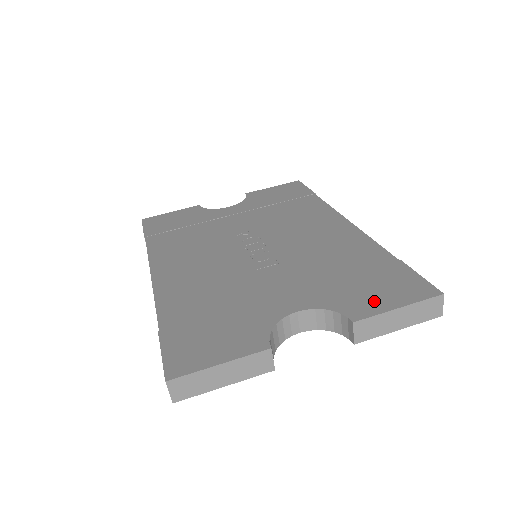
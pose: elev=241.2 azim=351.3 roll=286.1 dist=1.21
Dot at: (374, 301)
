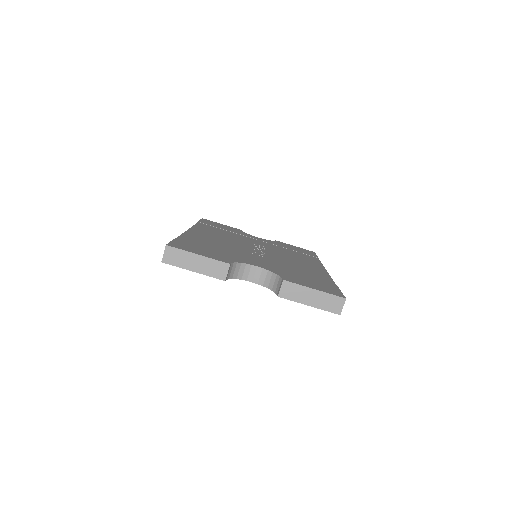
Dot at: (304, 283)
